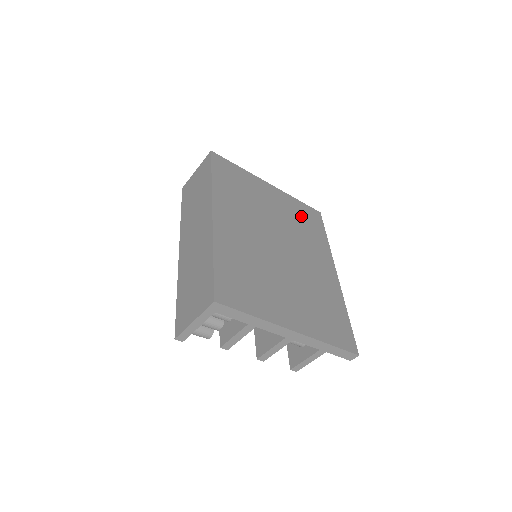
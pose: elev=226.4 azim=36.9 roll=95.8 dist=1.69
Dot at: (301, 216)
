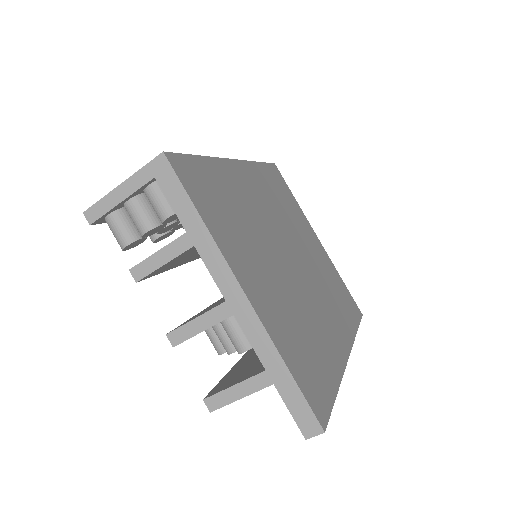
Dot at: (337, 286)
